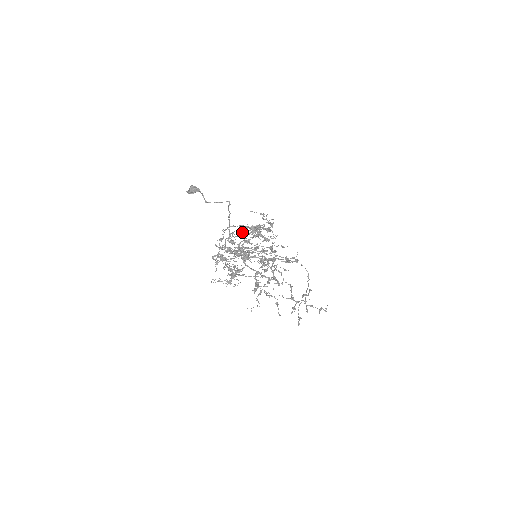
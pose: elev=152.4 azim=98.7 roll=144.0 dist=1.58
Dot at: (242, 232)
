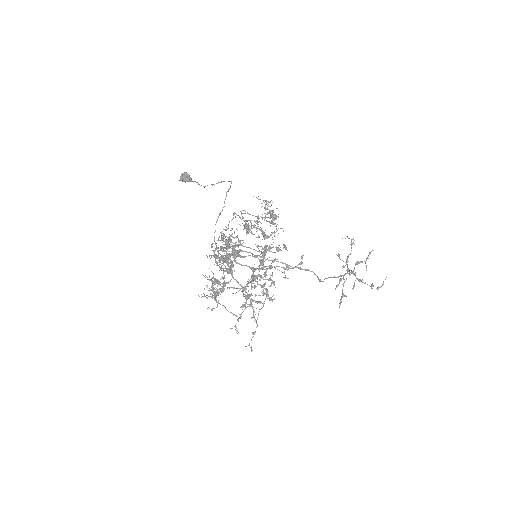
Dot at: occluded
